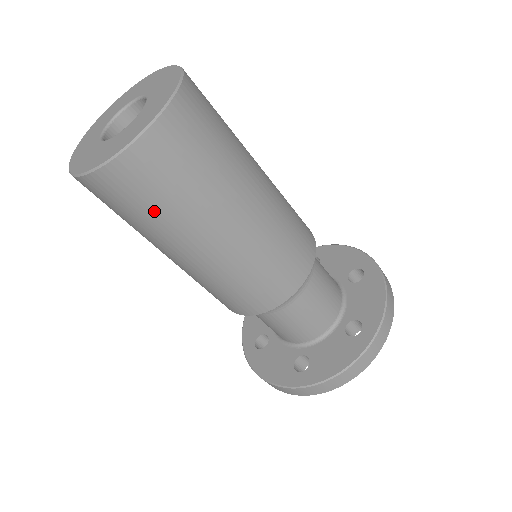
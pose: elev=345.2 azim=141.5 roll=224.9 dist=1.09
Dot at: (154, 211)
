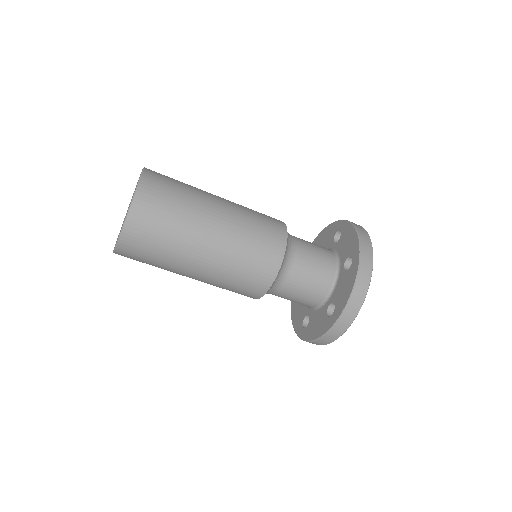
Dot at: (163, 242)
